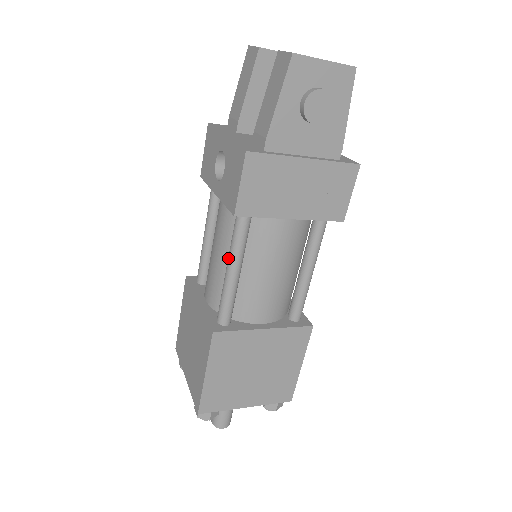
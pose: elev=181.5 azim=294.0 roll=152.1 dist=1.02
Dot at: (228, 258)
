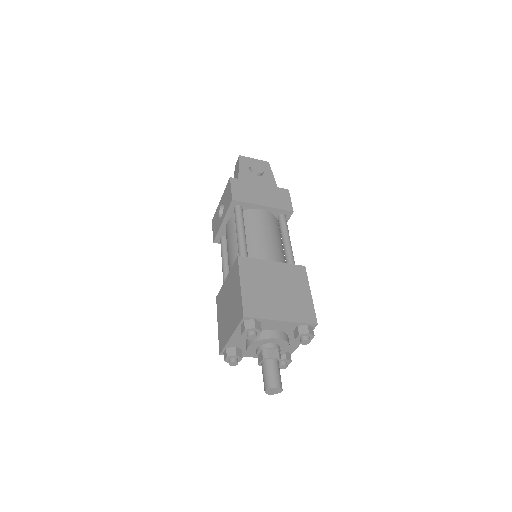
Dot at: (236, 229)
